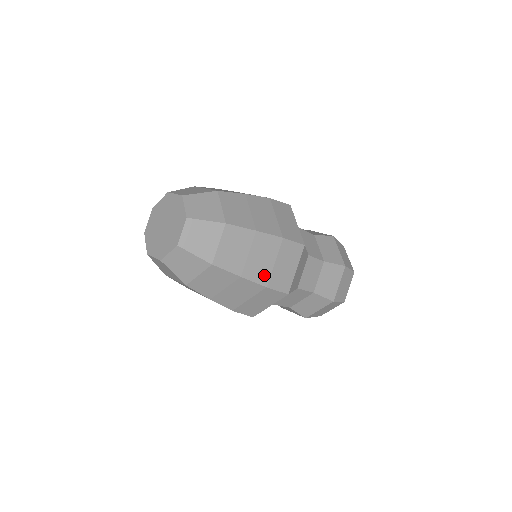
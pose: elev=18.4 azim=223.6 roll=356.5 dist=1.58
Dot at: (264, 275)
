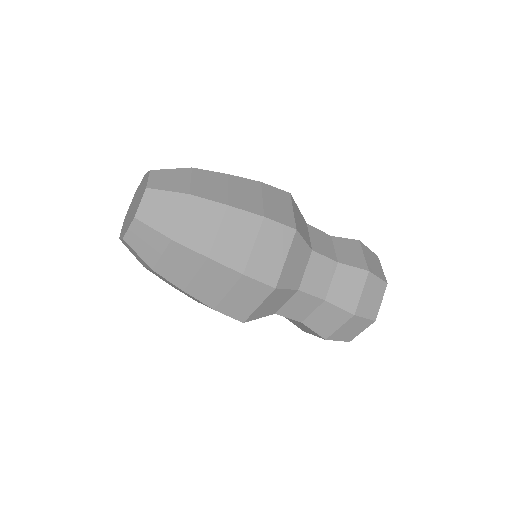
Dot at: (212, 299)
